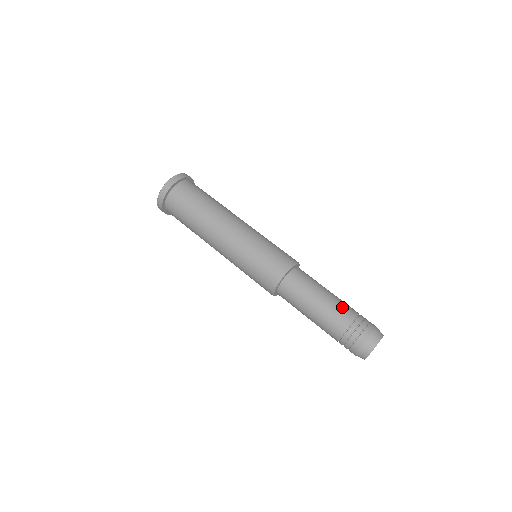
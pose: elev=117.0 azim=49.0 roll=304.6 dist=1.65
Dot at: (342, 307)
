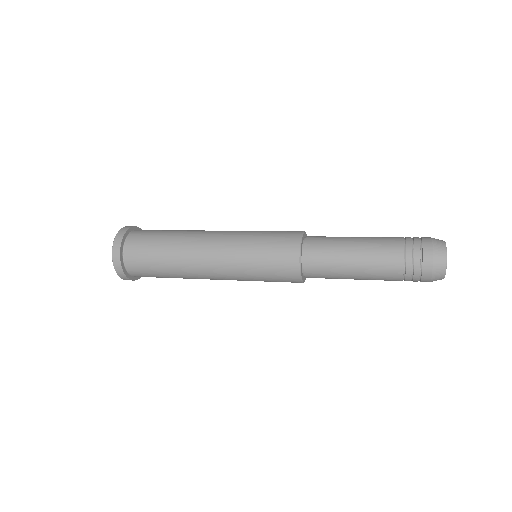
Dot at: (382, 237)
